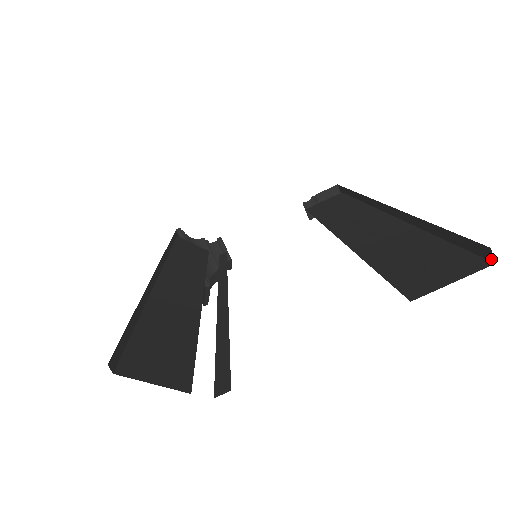
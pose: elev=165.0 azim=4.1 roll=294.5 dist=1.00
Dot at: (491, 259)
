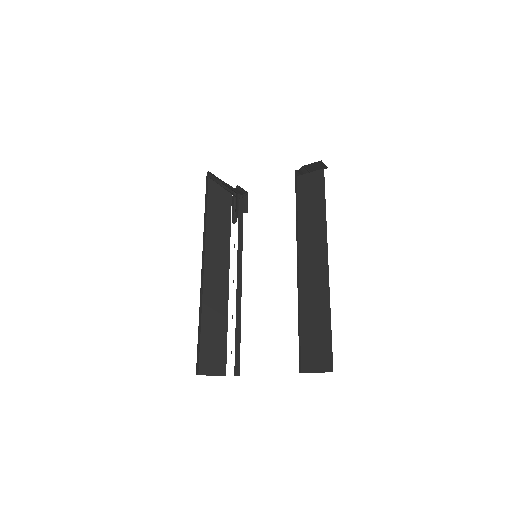
Dot at: occluded
